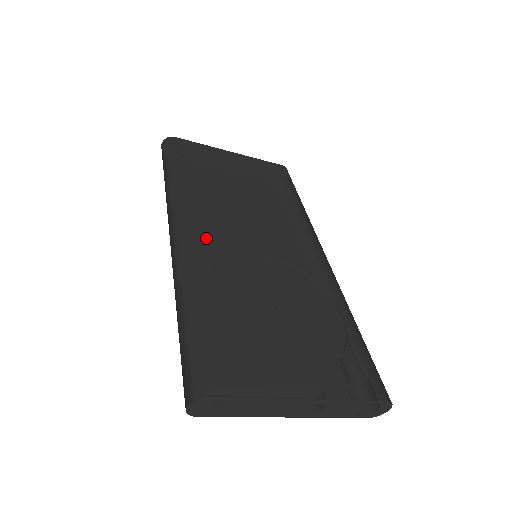
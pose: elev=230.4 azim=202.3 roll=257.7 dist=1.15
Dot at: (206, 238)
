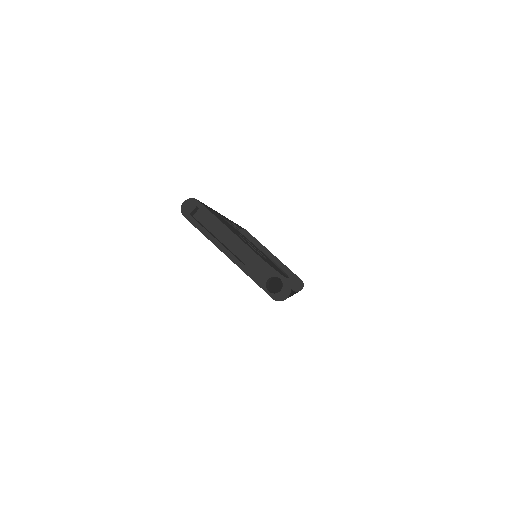
Dot at: occluded
